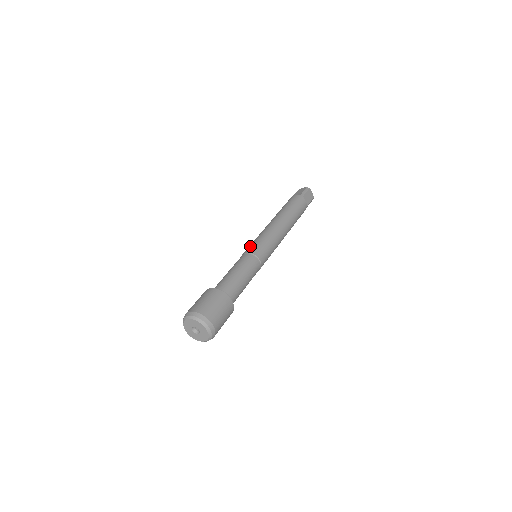
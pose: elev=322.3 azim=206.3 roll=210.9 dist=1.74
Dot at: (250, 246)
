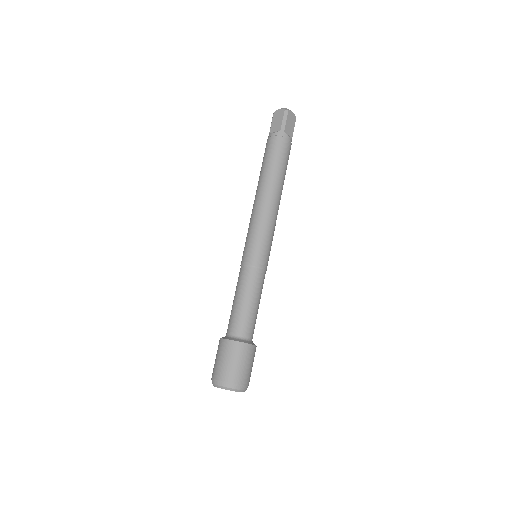
Dot at: (246, 251)
